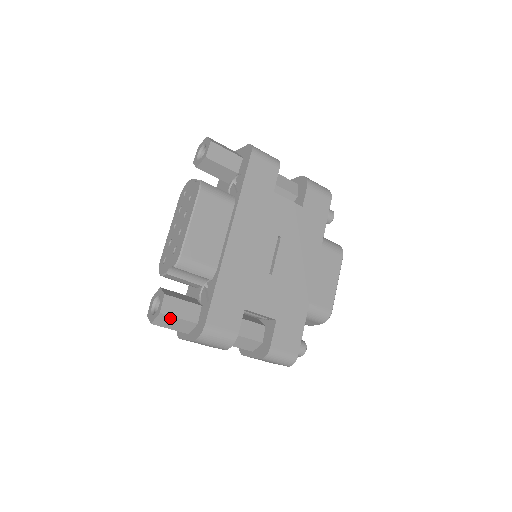
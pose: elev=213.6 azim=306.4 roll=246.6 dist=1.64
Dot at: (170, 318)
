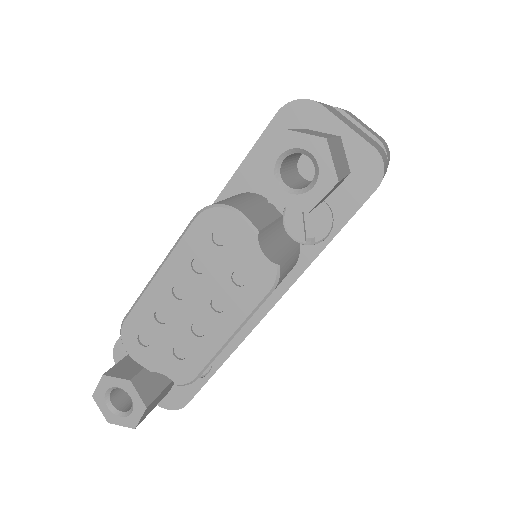
Dot at: occluded
